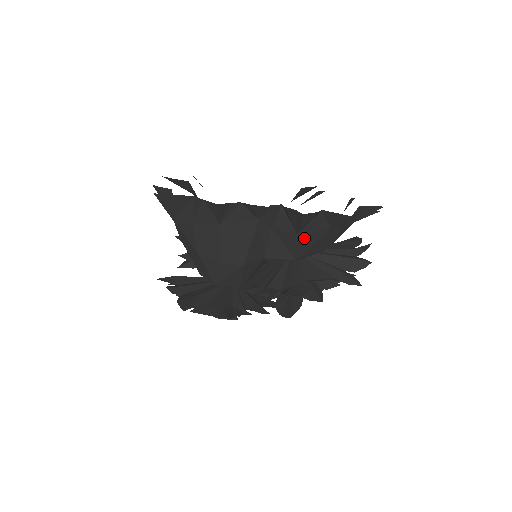
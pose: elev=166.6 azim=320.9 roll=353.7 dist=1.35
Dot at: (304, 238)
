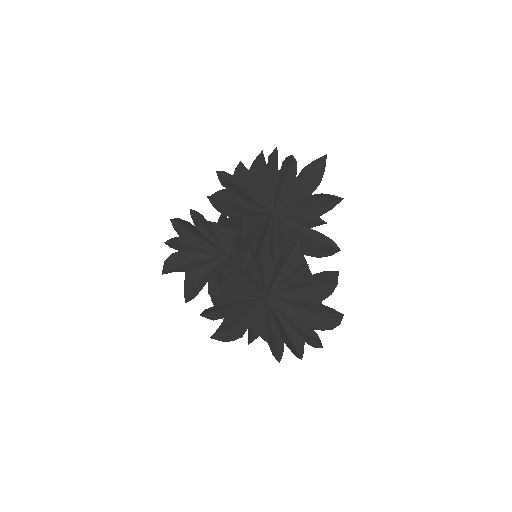
Dot at: occluded
